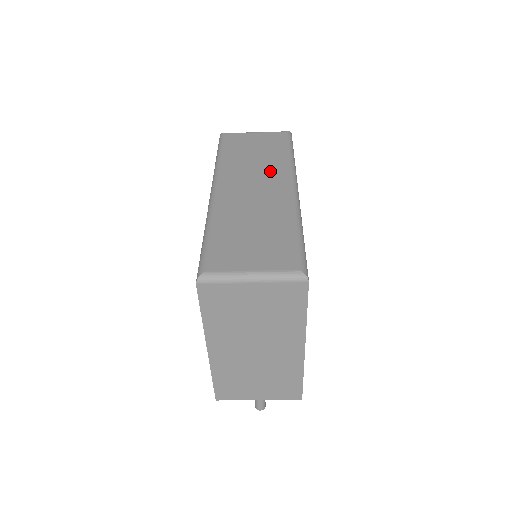
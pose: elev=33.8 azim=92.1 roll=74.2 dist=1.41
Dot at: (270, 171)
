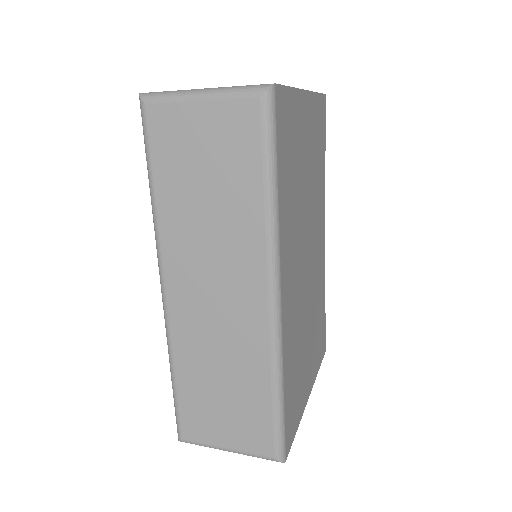
Dot at: (235, 254)
